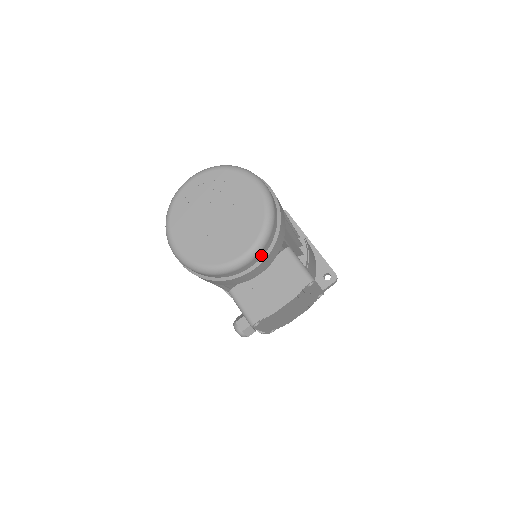
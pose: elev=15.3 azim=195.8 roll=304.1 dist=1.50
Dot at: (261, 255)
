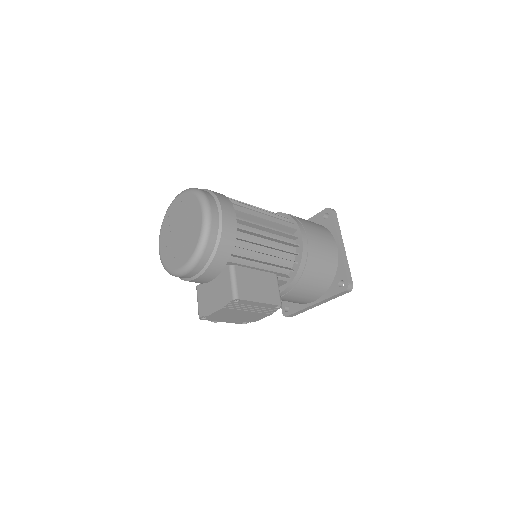
Dot at: (198, 269)
